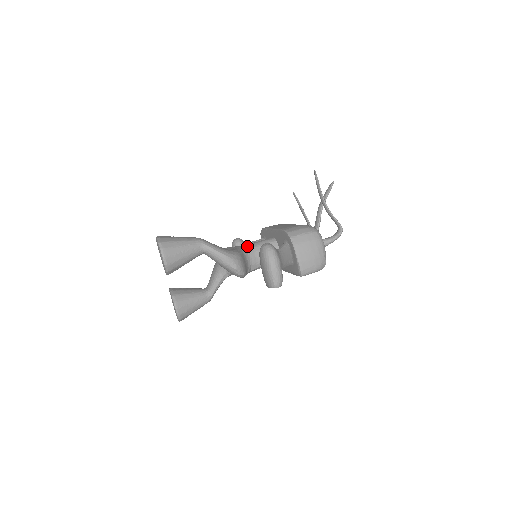
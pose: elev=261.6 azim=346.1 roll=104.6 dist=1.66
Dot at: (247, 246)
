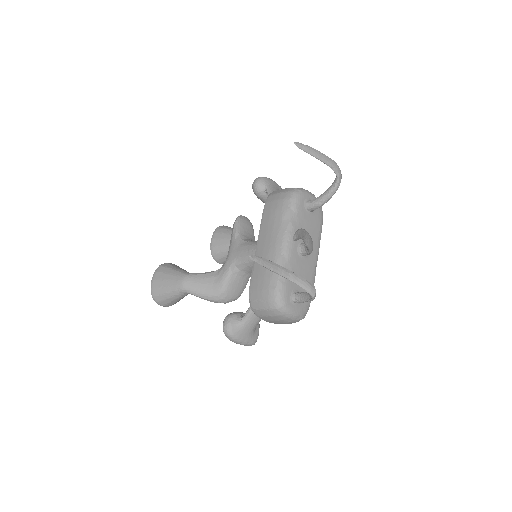
Dot at: (238, 260)
